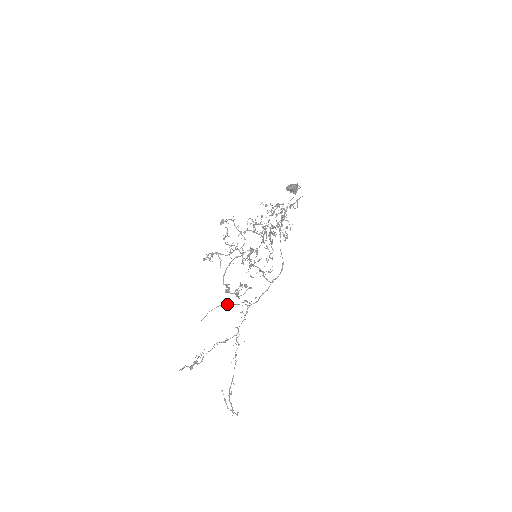
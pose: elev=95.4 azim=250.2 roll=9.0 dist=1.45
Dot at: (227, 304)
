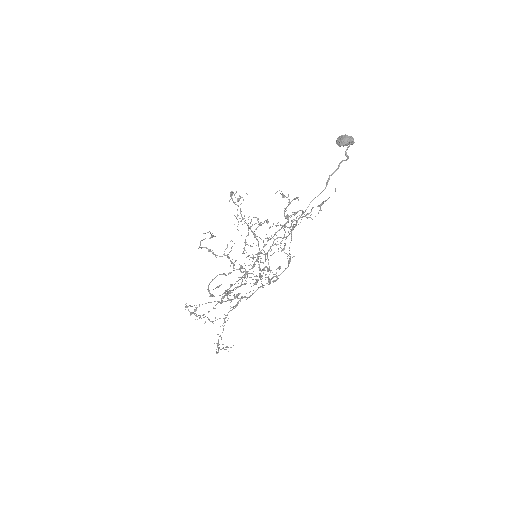
Dot at: (214, 301)
